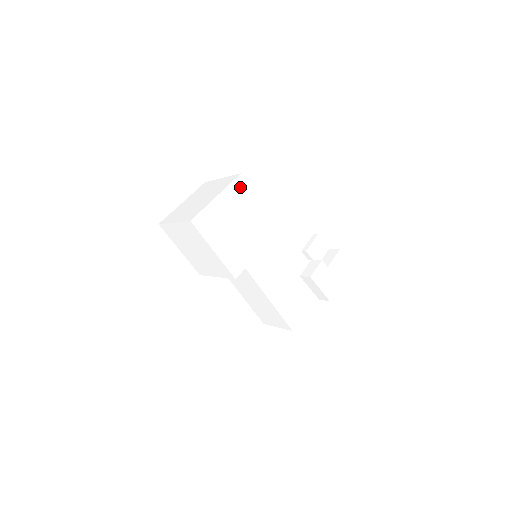
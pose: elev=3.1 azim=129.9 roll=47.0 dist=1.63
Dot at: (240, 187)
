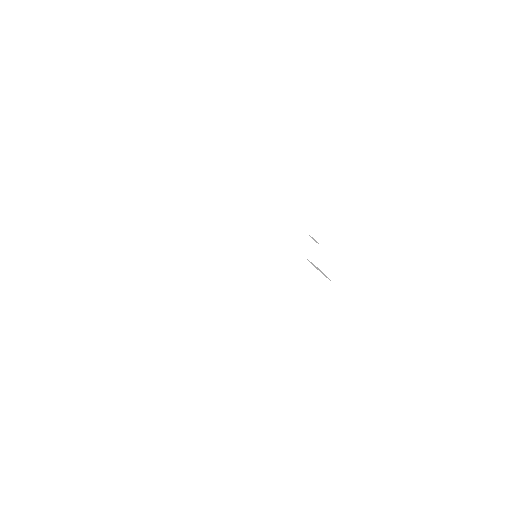
Dot at: (233, 216)
